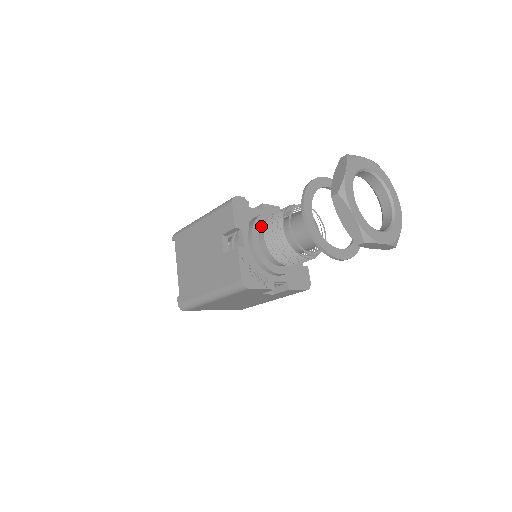
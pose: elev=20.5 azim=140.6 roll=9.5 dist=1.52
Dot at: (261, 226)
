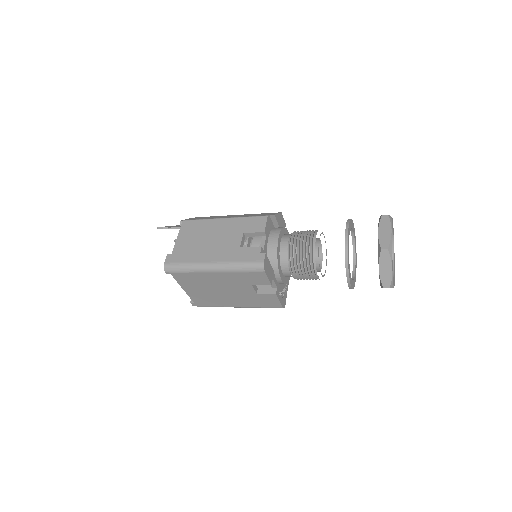
Dot at: (281, 263)
